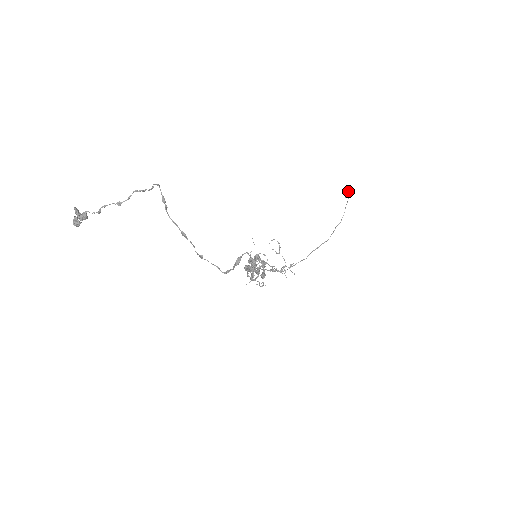
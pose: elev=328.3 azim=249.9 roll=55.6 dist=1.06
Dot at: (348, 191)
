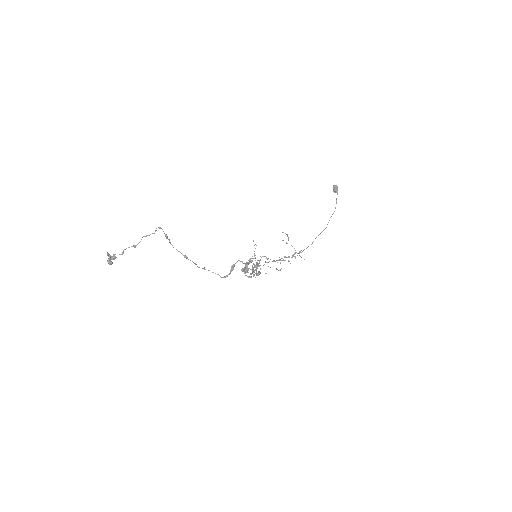
Dot at: (335, 187)
